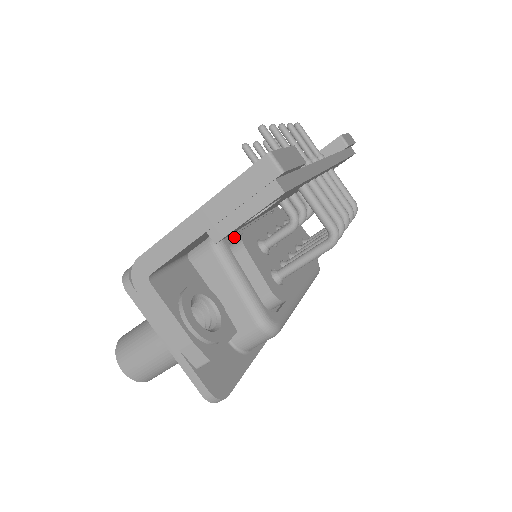
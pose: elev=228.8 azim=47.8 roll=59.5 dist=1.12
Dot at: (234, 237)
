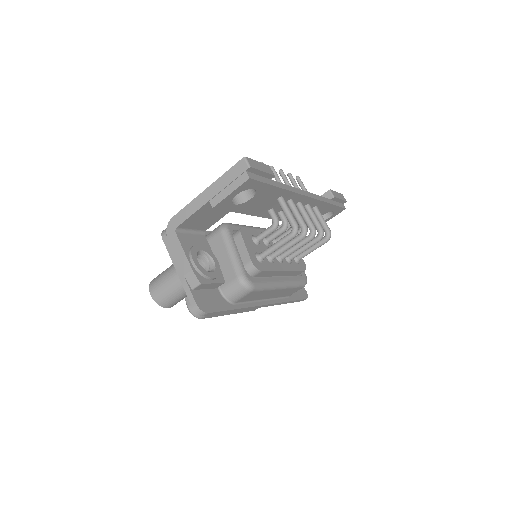
Dot at: occluded
